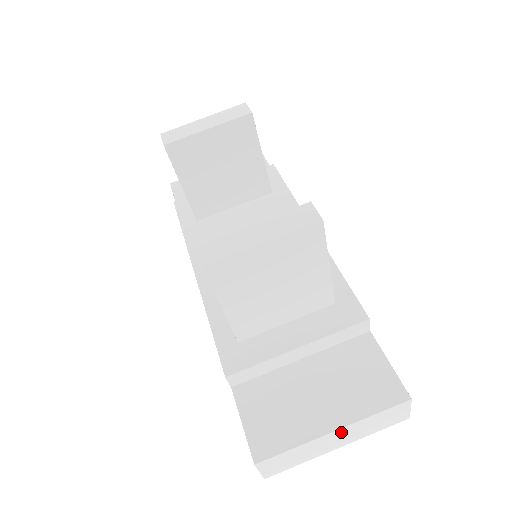
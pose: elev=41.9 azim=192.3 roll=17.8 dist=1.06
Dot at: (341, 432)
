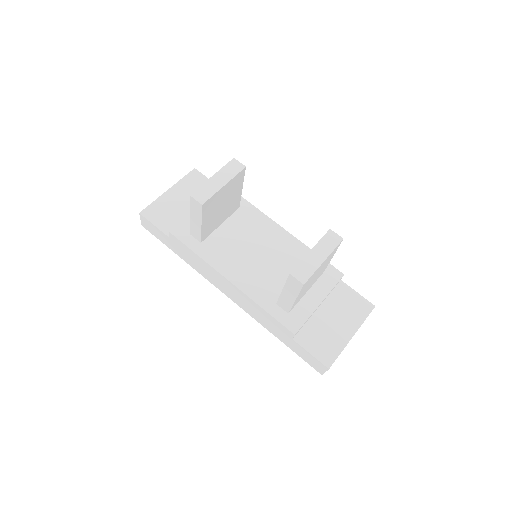
Dot at: (353, 335)
